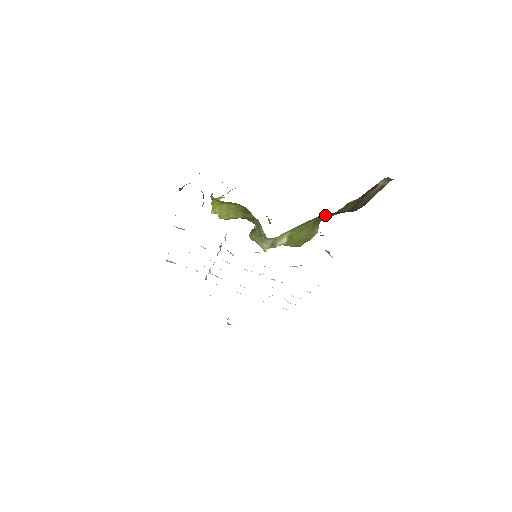
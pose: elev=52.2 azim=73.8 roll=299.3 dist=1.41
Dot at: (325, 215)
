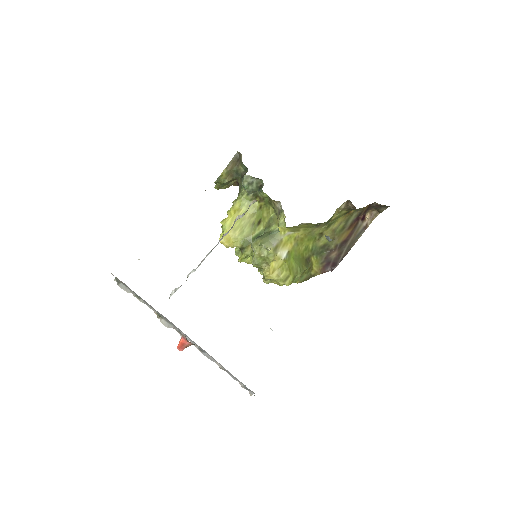
Dot at: (316, 257)
